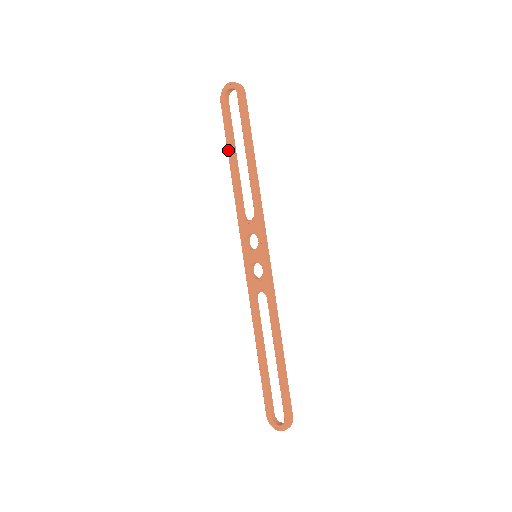
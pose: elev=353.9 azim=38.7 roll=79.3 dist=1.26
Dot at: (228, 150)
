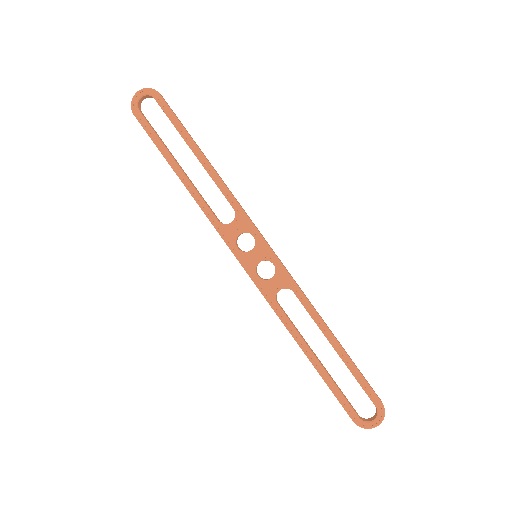
Dot at: (168, 161)
